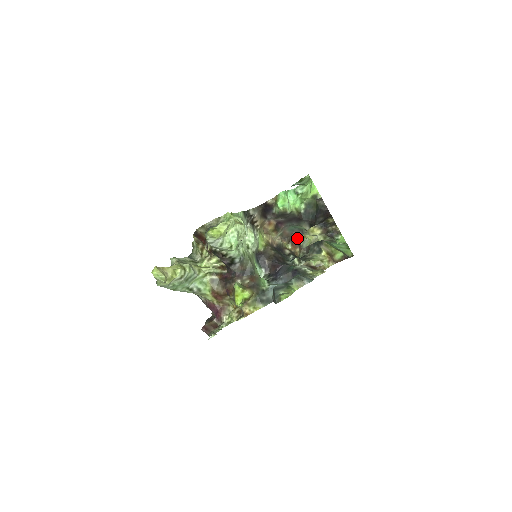
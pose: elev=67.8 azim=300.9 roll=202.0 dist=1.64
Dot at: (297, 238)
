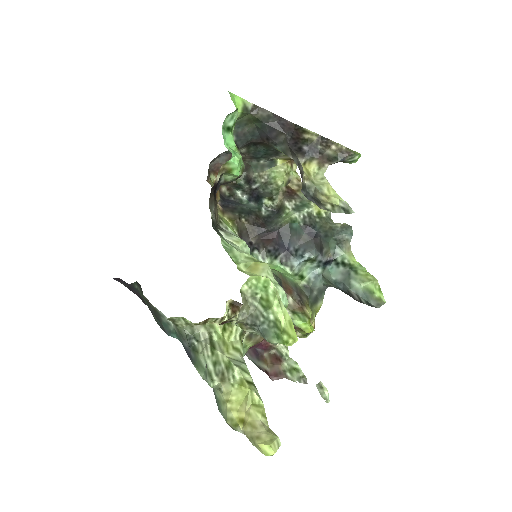
Dot at: (218, 163)
